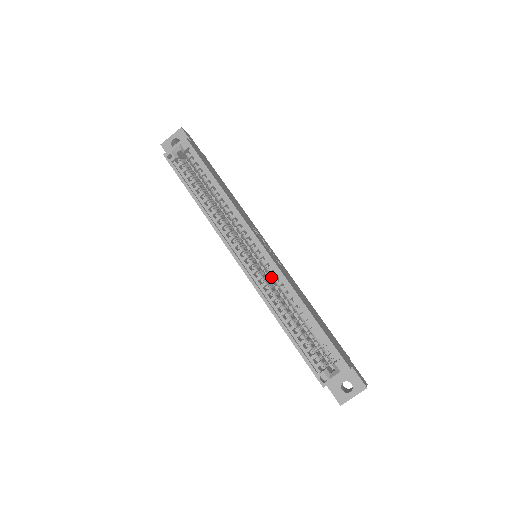
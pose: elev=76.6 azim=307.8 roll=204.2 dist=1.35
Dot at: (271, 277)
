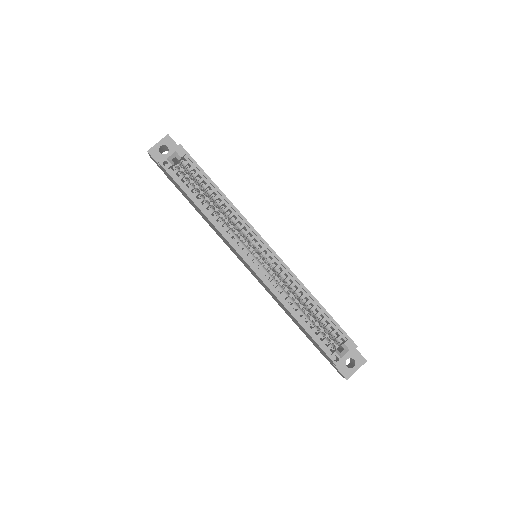
Dot at: (279, 274)
